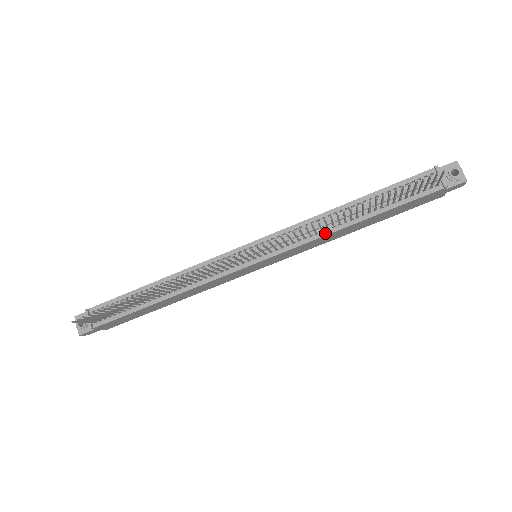
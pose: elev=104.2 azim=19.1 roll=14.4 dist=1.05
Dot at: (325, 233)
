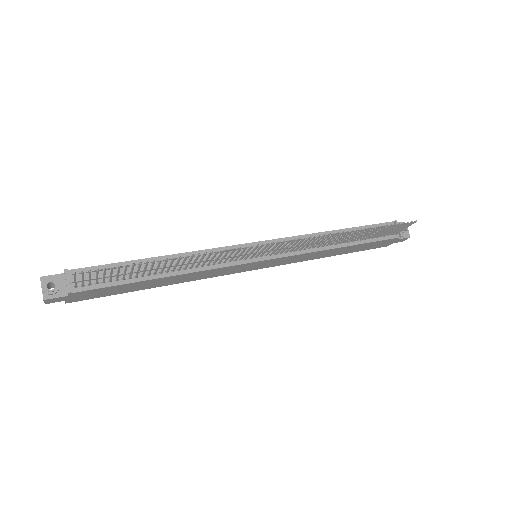
Dot at: (320, 249)
